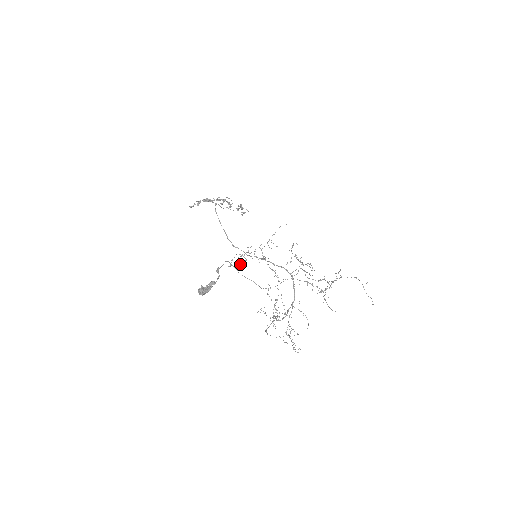
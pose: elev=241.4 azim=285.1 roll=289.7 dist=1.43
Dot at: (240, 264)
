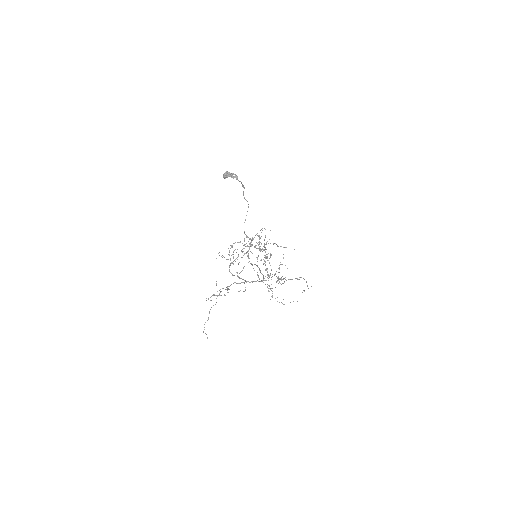
Dot at: occluded
